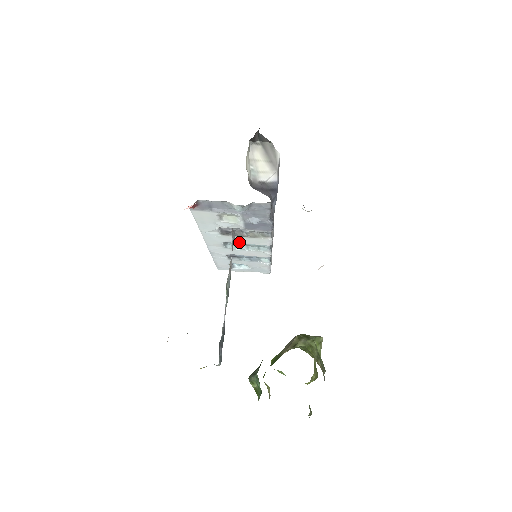
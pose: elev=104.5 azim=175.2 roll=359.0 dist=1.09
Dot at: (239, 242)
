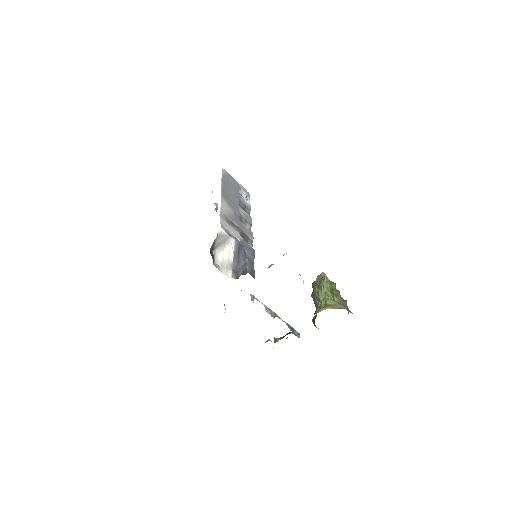
Dot at: occluded
